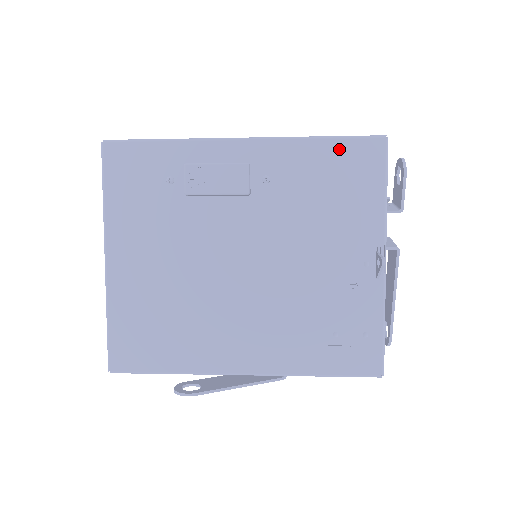
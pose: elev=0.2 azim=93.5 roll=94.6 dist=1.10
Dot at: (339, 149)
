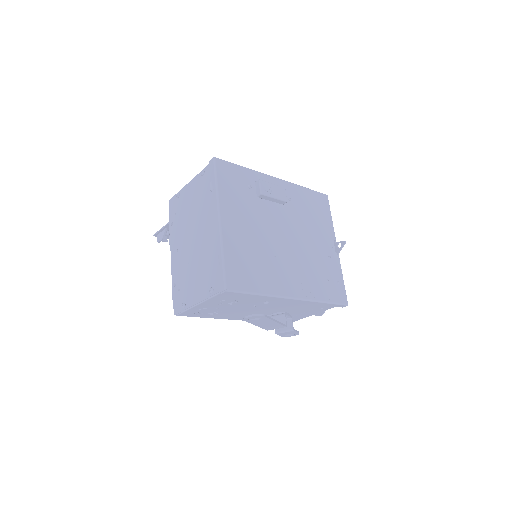
Dot at: (313, 195)
